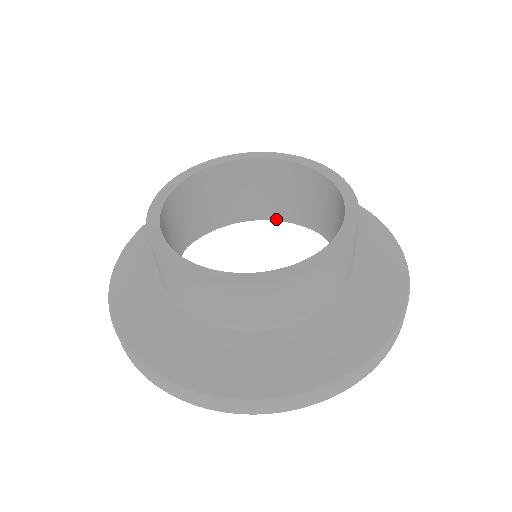
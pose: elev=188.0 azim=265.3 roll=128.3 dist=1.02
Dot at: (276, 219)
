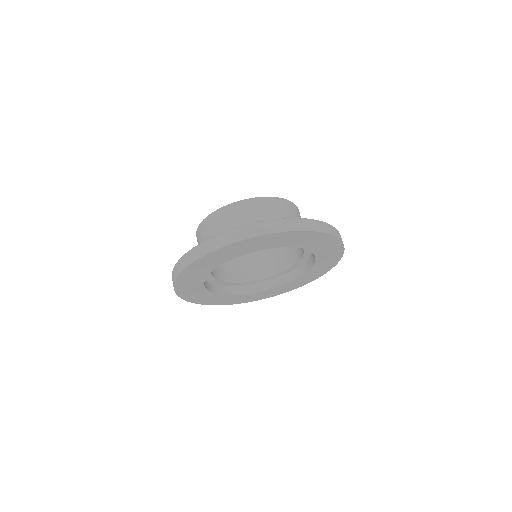
Dot at: (300, 276)
